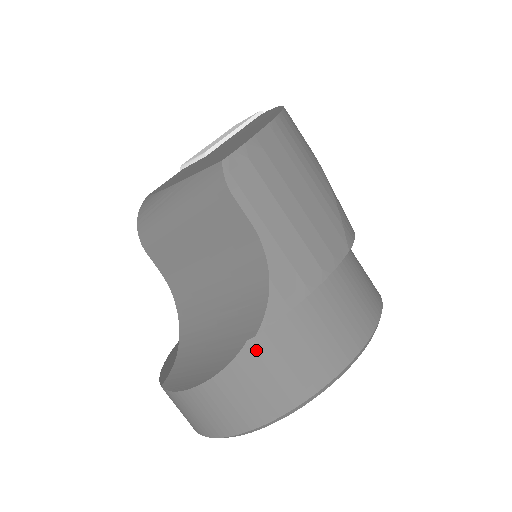
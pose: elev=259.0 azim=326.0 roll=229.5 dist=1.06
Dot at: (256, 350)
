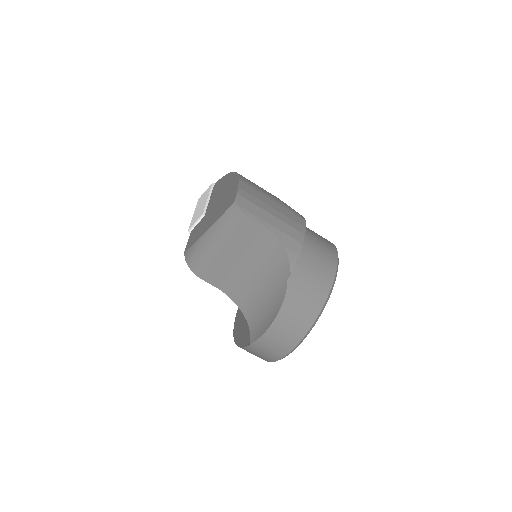
Dot at: (294, 283)
